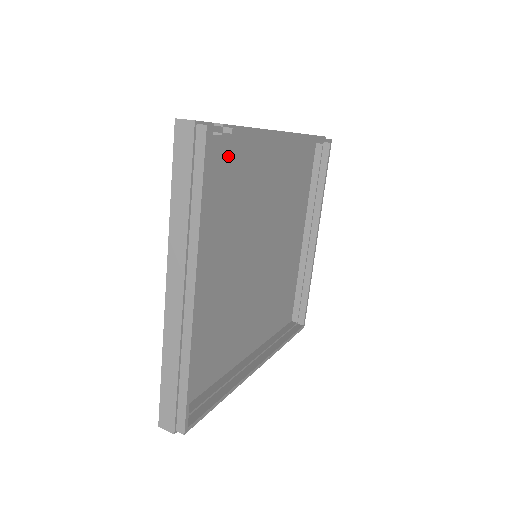
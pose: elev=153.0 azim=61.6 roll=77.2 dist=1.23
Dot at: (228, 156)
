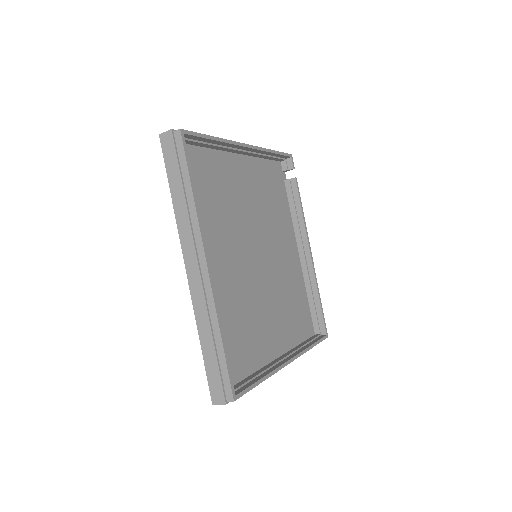
Dot at: (282, 198)
